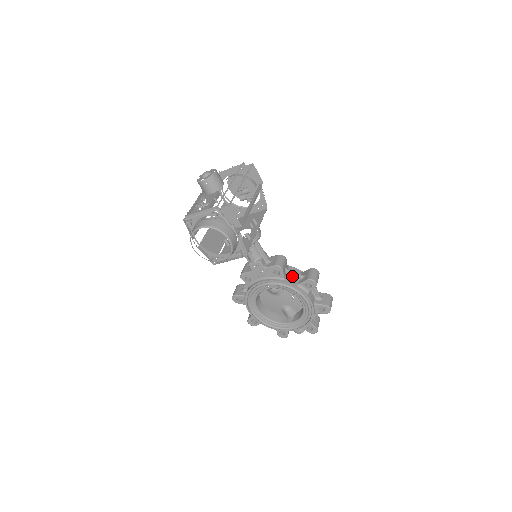
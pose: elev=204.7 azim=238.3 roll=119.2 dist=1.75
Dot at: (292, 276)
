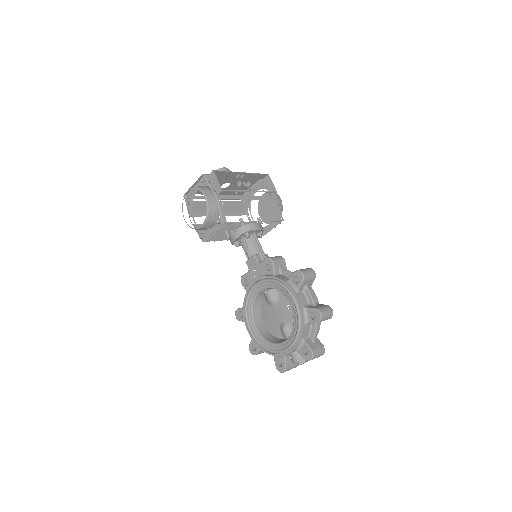
Dot at: (286, 275)
